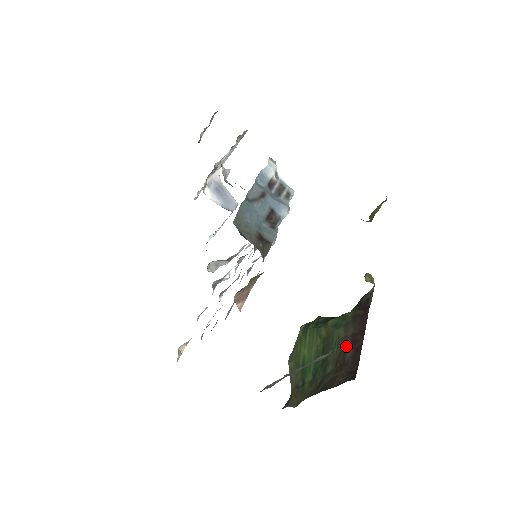
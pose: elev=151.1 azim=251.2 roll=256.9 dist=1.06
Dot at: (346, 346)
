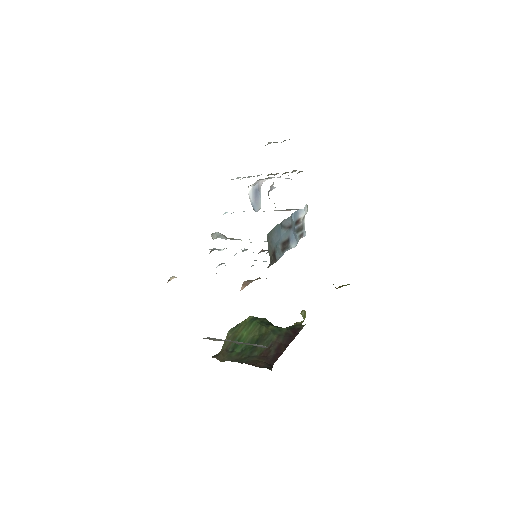
Dot at: (273, 348)
